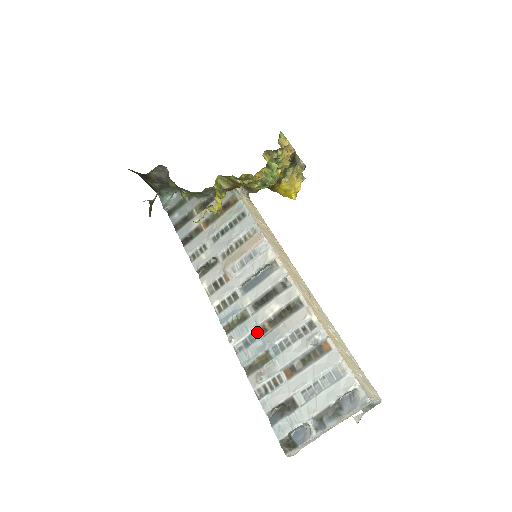
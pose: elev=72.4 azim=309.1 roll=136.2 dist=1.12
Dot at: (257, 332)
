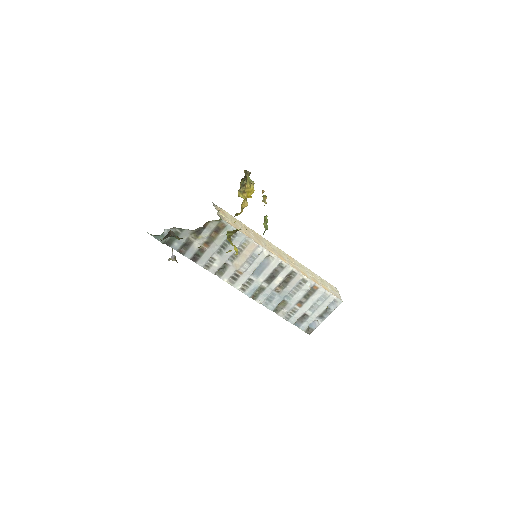
Dot at: (274, 293)
